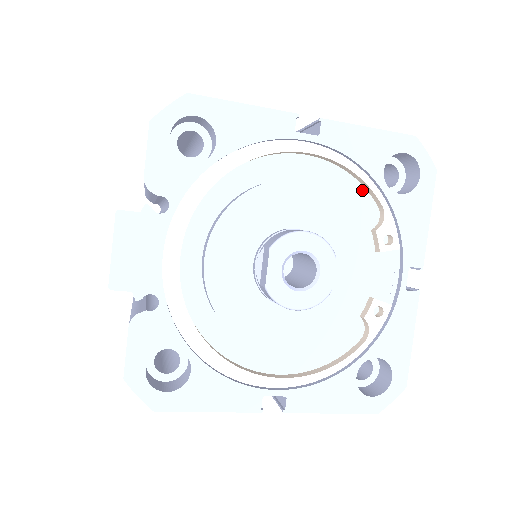
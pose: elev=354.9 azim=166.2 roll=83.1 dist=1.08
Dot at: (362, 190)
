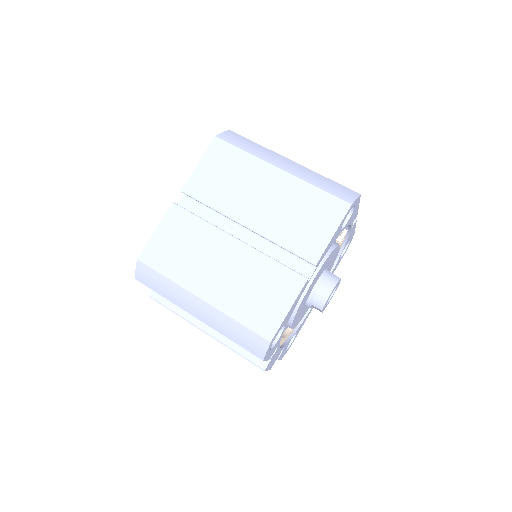
Dot at: occluded
